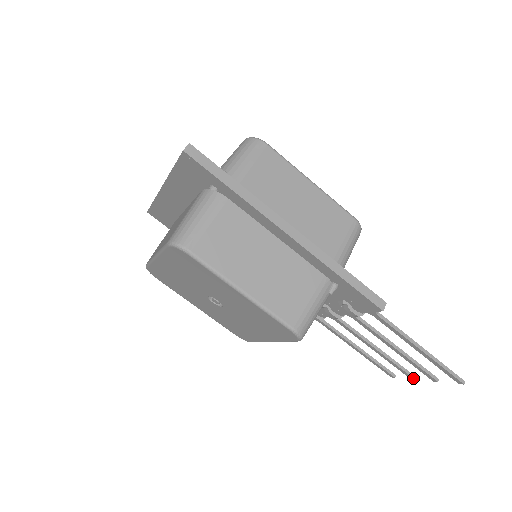
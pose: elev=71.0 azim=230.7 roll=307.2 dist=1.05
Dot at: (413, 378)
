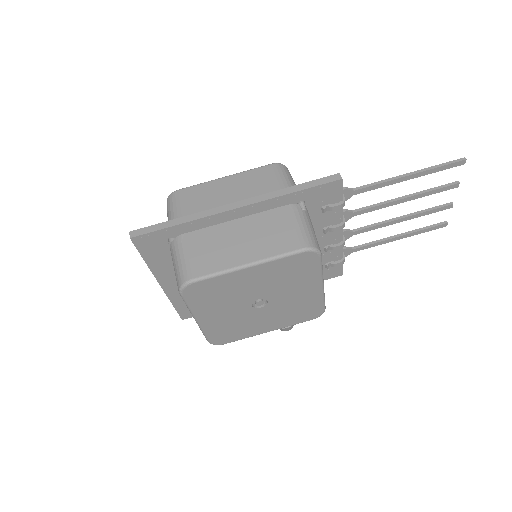
Dot at: (451, 205)
